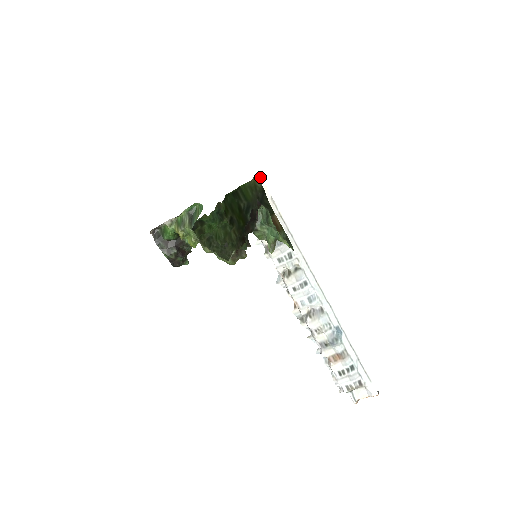
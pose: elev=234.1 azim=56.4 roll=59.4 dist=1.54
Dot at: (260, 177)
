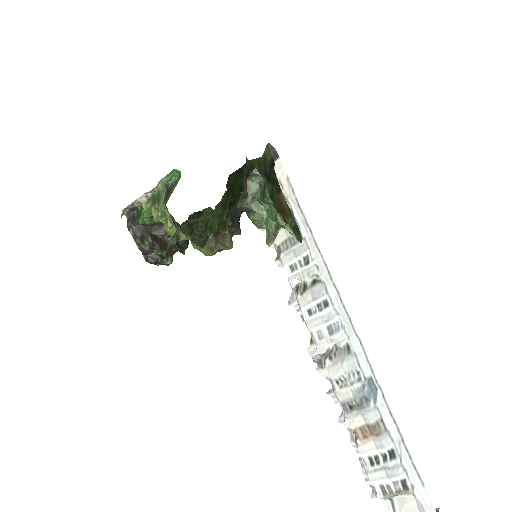
Dot at: (275, 151)
